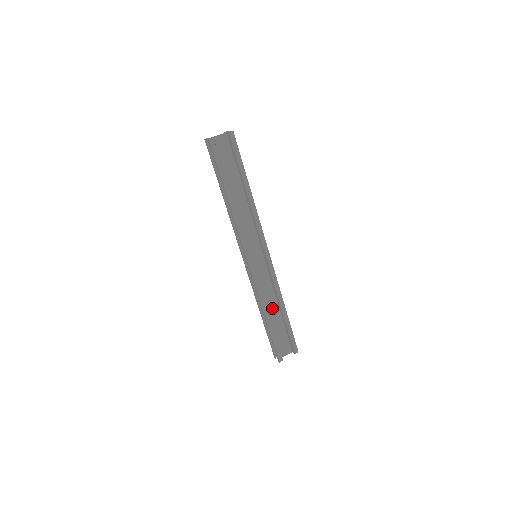
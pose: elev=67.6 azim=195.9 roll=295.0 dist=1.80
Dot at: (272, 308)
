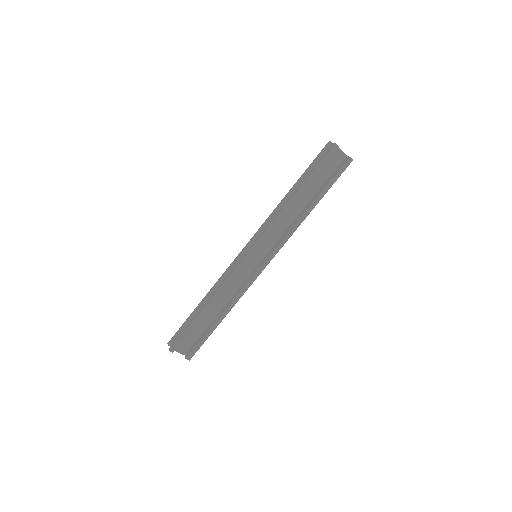
Dot at: (216, 305)
